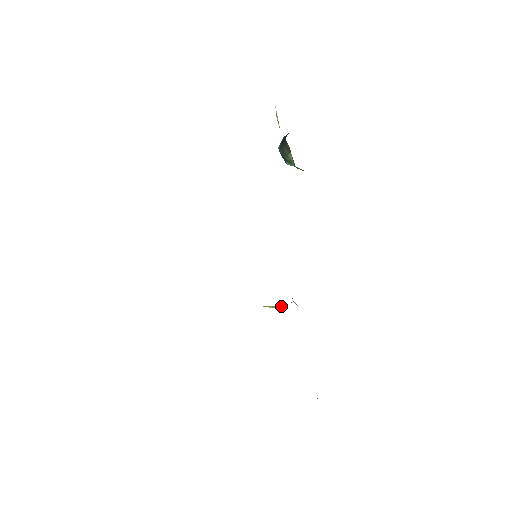
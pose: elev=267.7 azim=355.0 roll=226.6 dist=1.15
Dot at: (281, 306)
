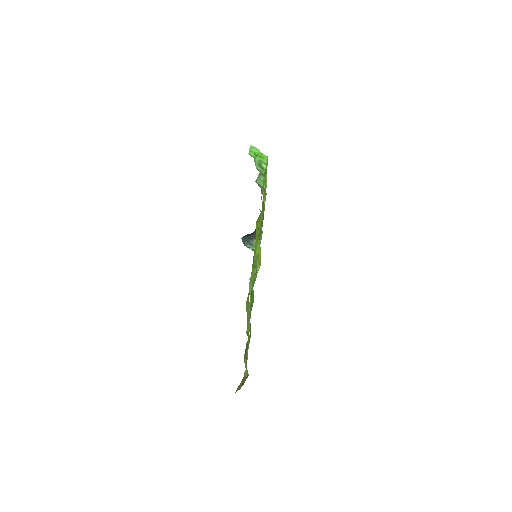
Dot at: occluded
